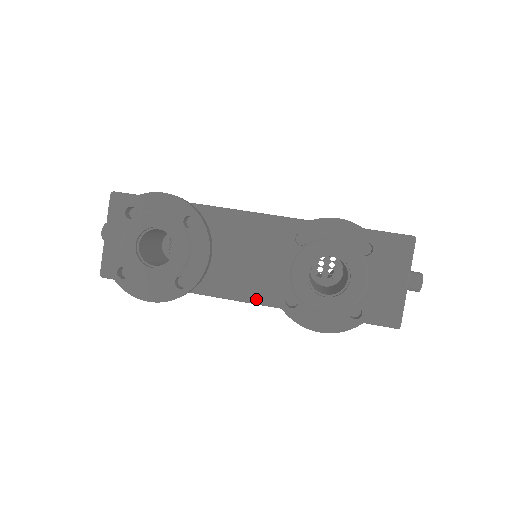
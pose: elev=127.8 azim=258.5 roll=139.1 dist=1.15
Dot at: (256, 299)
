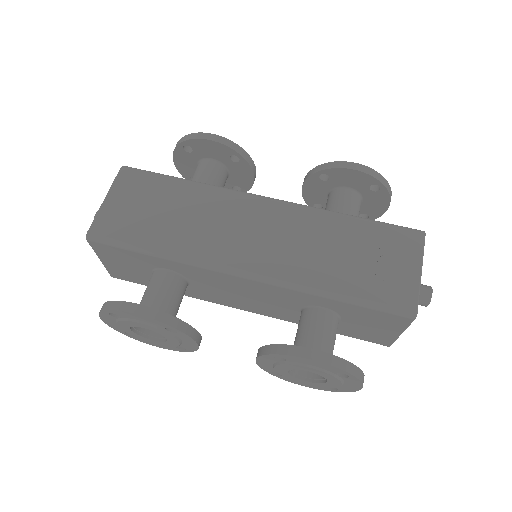
Dot at: (256, 313)
